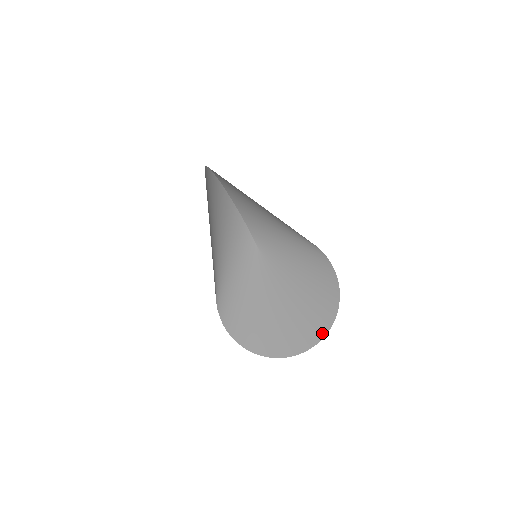
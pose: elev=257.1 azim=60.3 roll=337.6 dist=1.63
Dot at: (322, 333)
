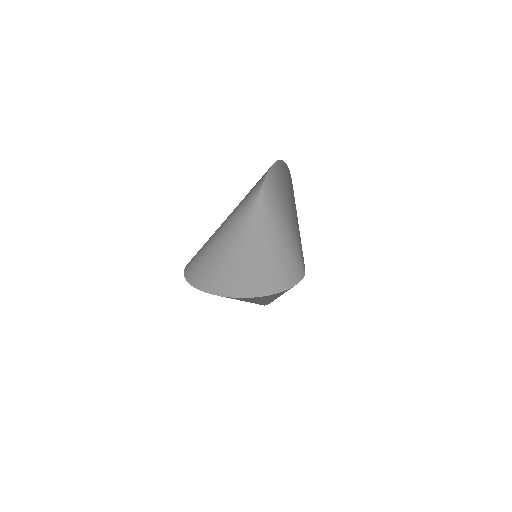
Dot at: (252, 295)
